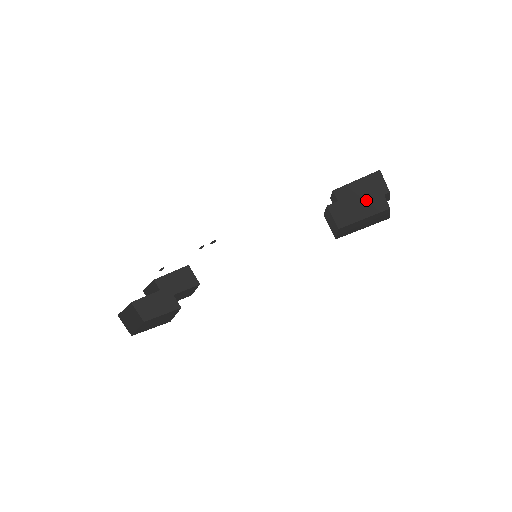
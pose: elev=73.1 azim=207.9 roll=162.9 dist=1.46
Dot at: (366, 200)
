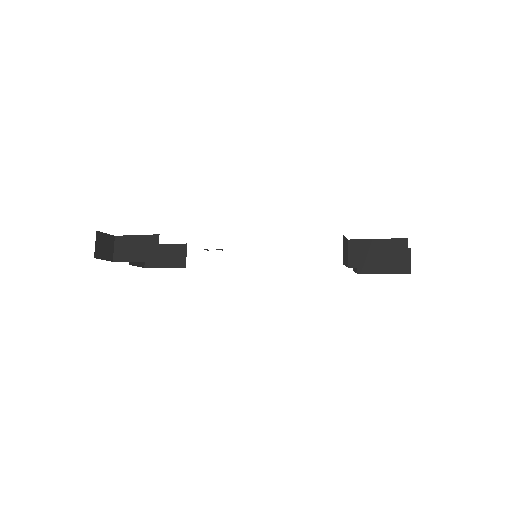
Dot at: (388, 249)
